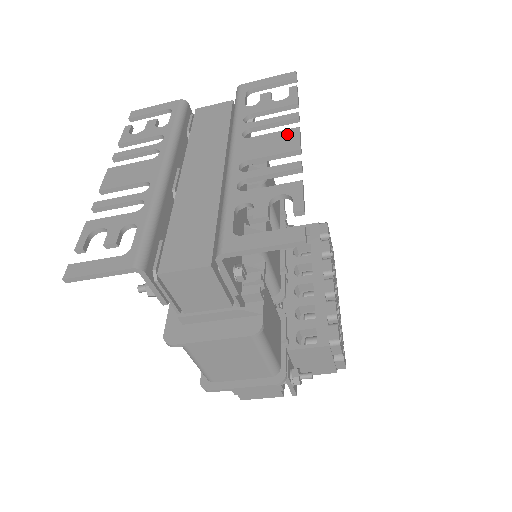
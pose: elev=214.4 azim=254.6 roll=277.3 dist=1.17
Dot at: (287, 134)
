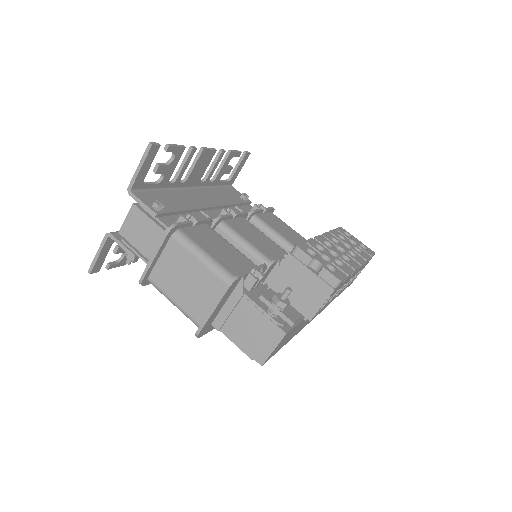
Dot at: occluded
